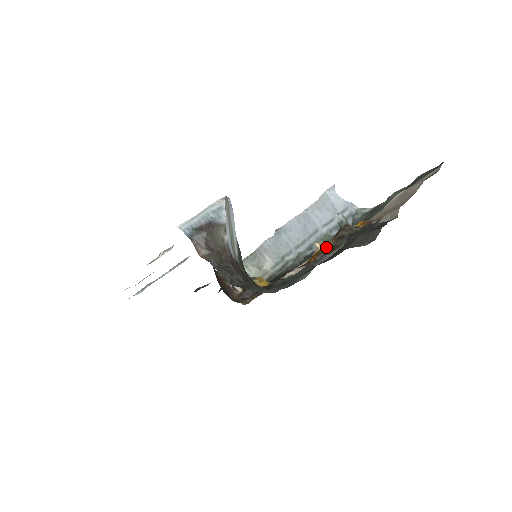
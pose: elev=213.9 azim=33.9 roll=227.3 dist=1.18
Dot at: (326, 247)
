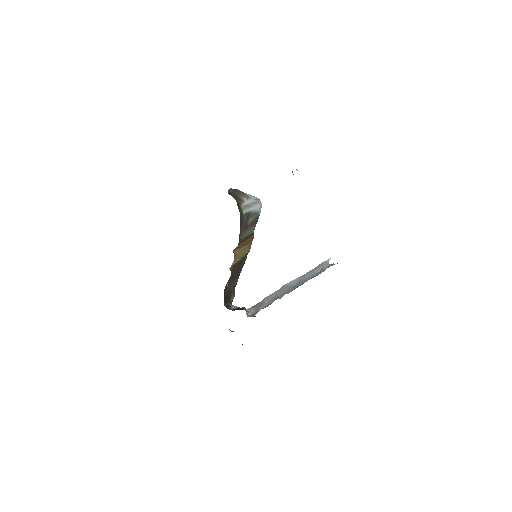
Dot at: occluded
